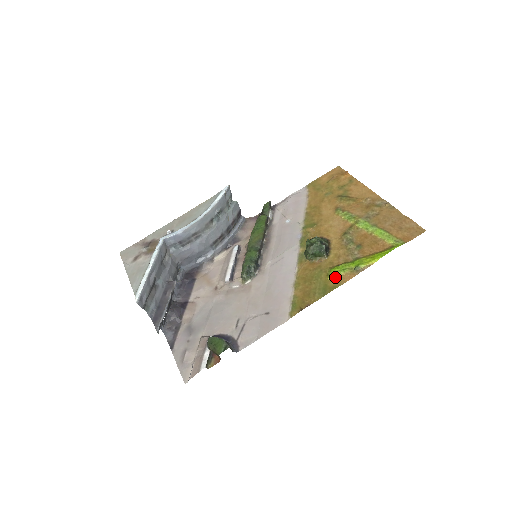
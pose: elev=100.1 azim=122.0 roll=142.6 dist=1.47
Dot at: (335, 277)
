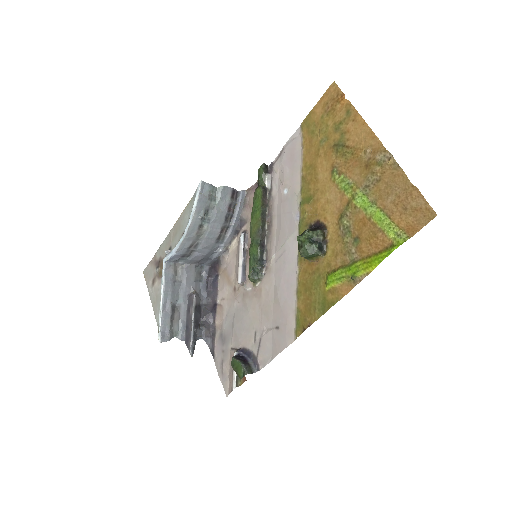
Dot at: (333, 288)
